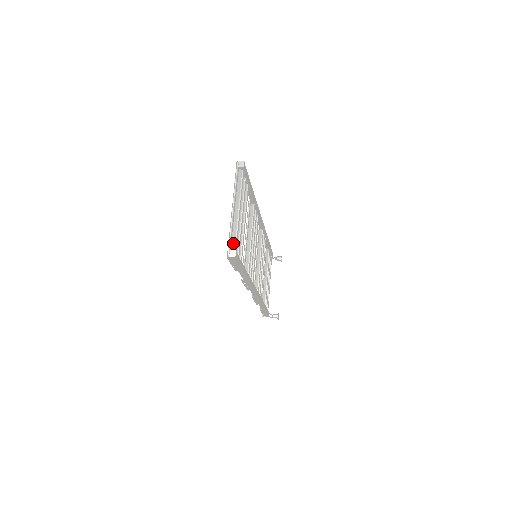
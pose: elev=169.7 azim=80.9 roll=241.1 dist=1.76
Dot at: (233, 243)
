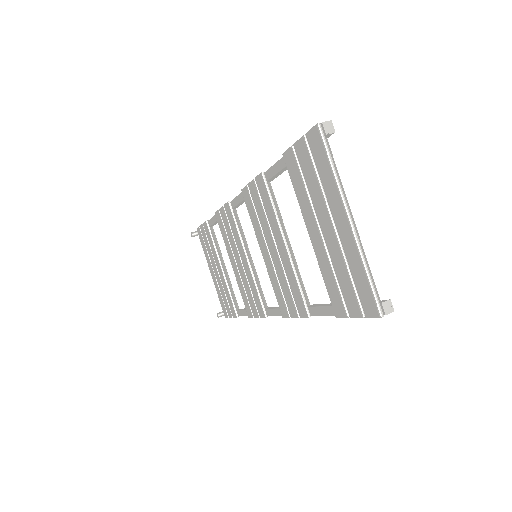
Dot at: (373, 285)
